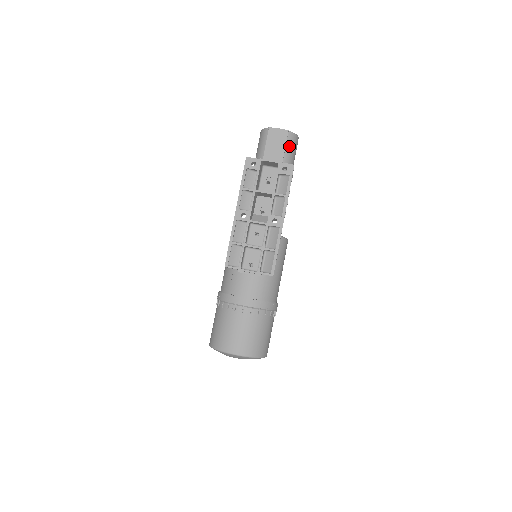
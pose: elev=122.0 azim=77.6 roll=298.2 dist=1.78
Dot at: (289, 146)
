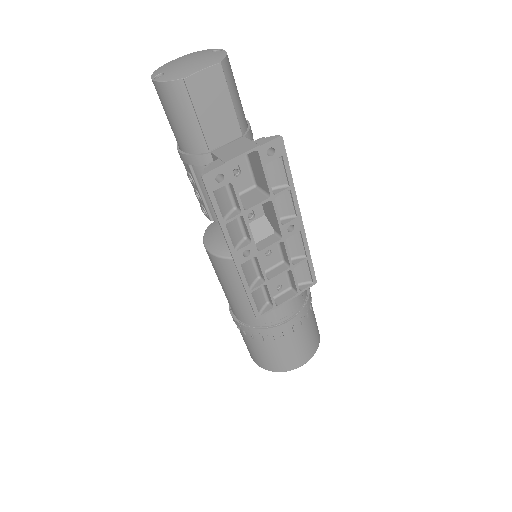
Dot at: (232, 88)
